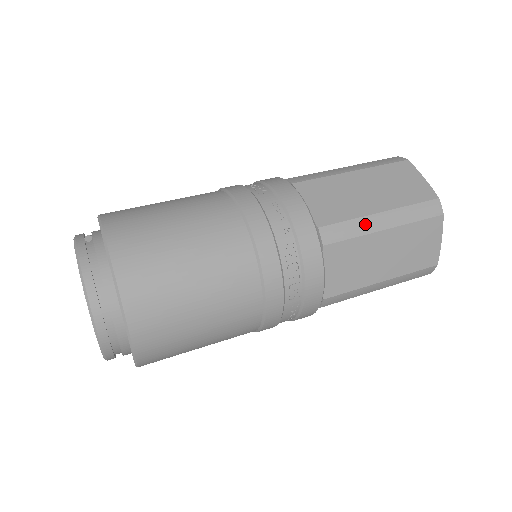
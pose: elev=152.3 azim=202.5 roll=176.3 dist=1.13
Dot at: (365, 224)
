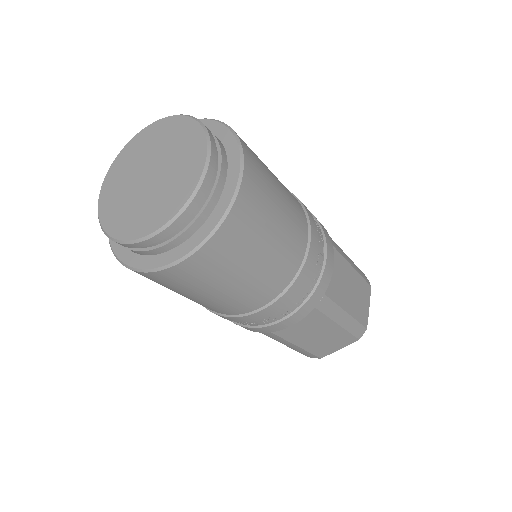
Dot at: (344, 254)
